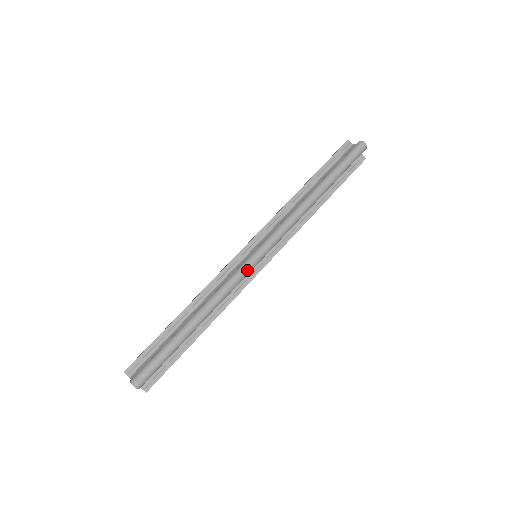
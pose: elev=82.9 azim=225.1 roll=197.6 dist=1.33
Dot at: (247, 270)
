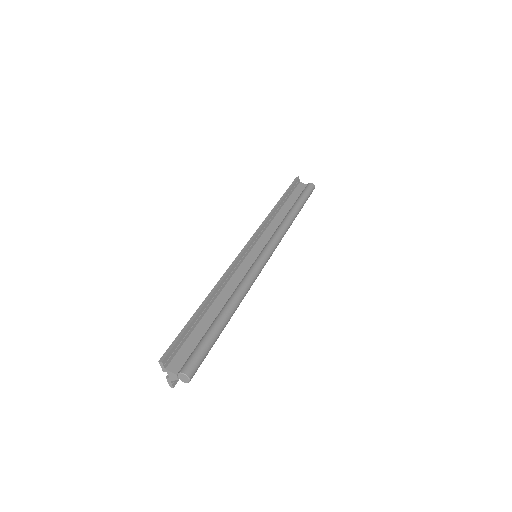
Dot at: occluded
